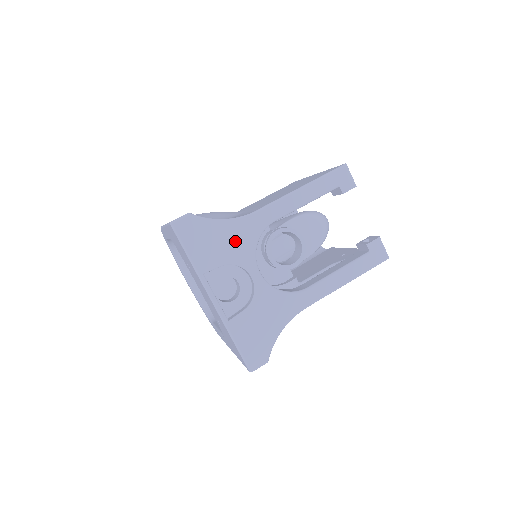
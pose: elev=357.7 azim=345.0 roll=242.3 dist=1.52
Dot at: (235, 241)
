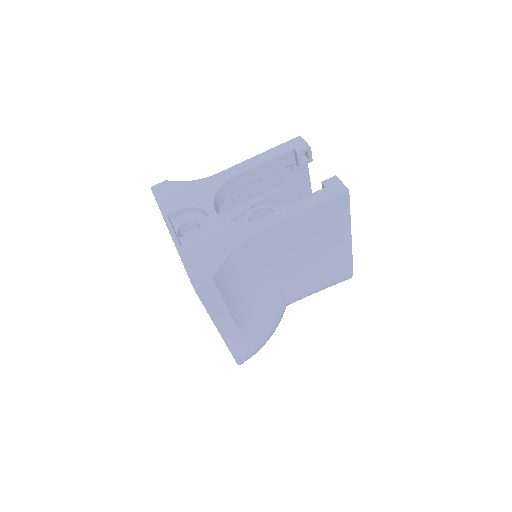
Dot at: (197, 192)
